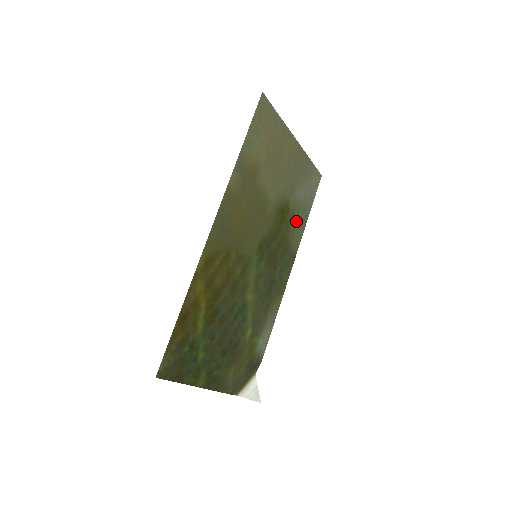
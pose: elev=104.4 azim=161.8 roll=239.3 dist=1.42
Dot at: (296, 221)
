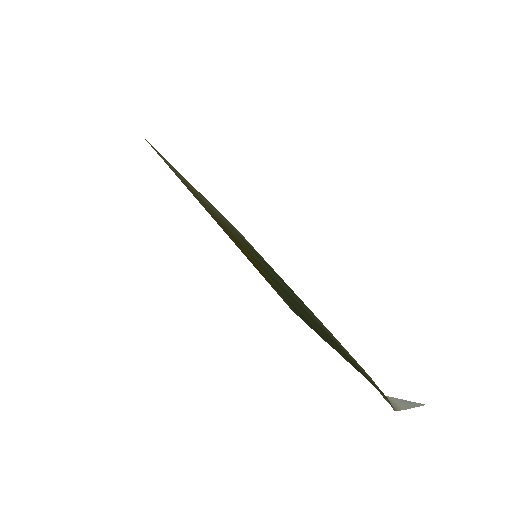
Dot at: occluded
